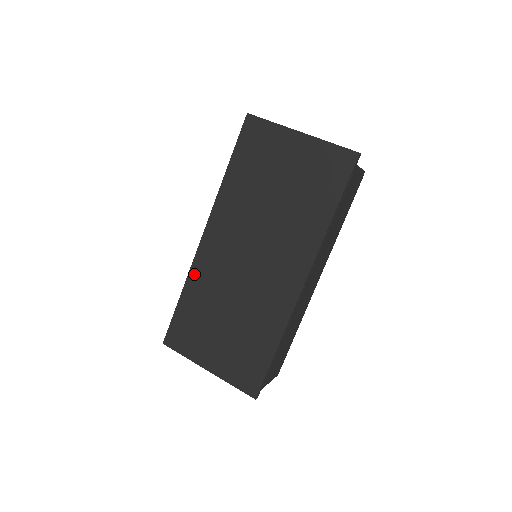
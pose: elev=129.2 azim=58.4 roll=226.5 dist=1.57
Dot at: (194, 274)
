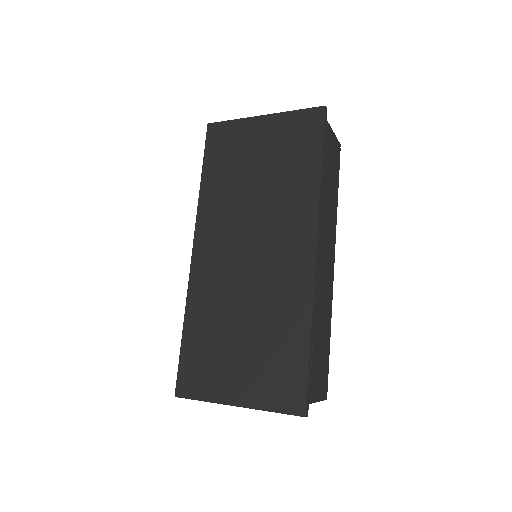
Dot at: (193, 297)
